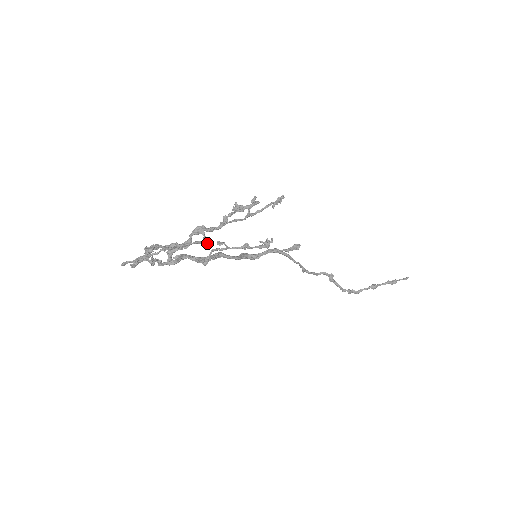
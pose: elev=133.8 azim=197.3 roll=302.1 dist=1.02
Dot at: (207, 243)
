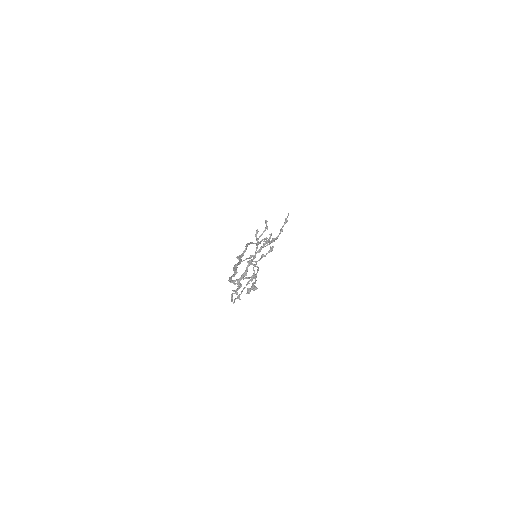
Dot at: occluded
